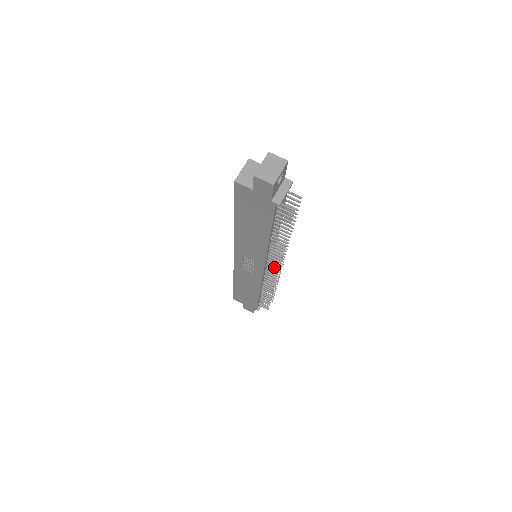
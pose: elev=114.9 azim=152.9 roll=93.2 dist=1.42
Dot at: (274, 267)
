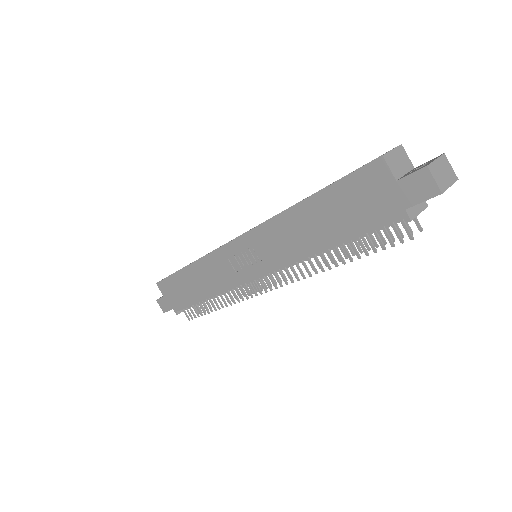
Dot at: (274, 282)
